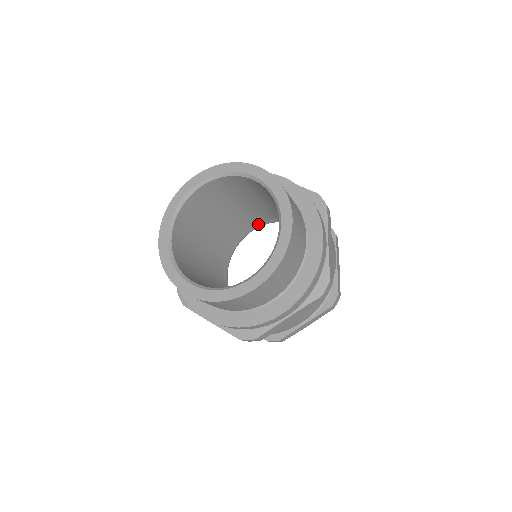
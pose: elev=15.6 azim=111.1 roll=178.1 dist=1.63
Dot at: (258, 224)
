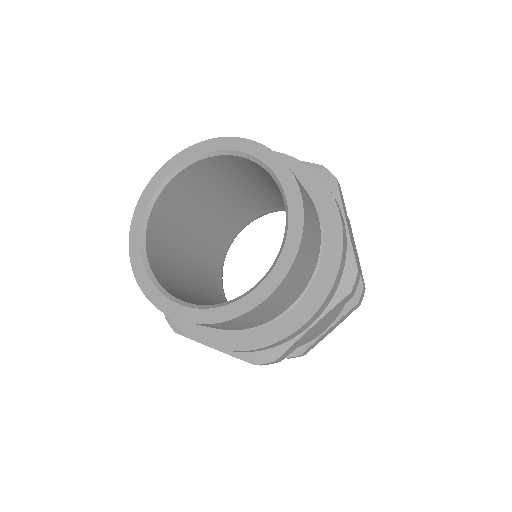
Dot at: (250, 218)
